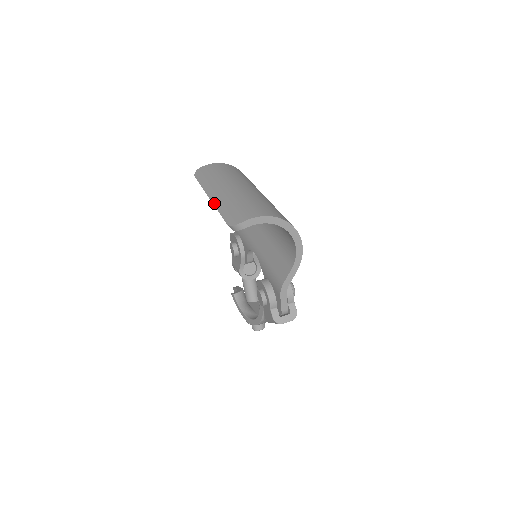
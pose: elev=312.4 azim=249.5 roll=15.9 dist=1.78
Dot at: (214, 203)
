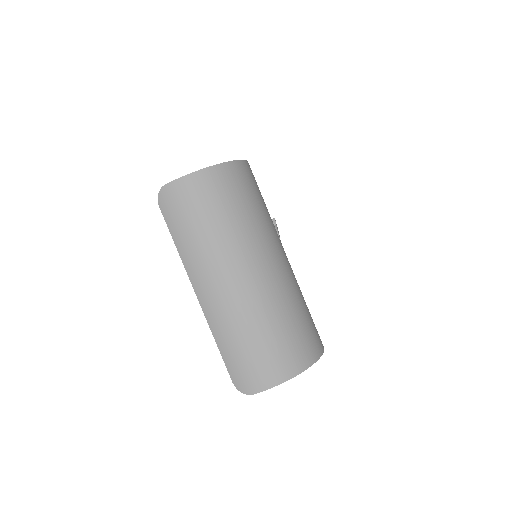
Dot at: (207, 319)
